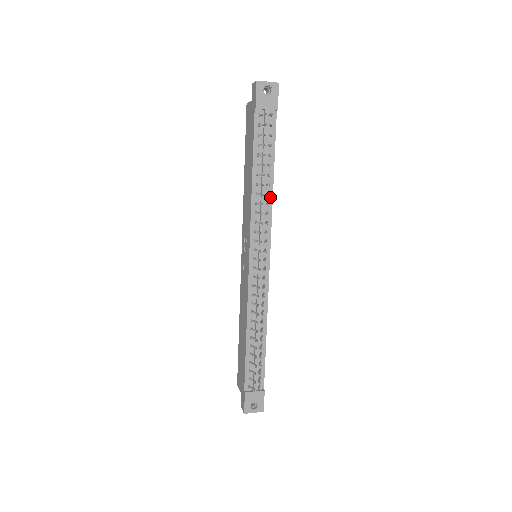
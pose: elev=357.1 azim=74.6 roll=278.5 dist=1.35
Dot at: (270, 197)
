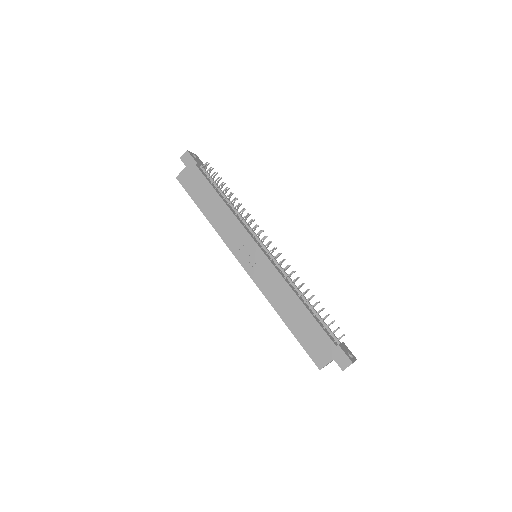
Dot at: occluded
